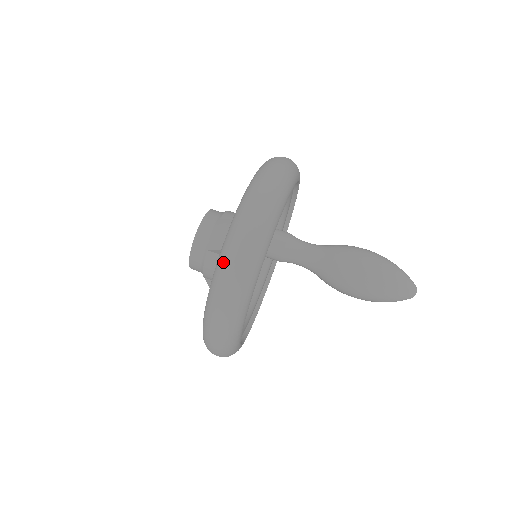
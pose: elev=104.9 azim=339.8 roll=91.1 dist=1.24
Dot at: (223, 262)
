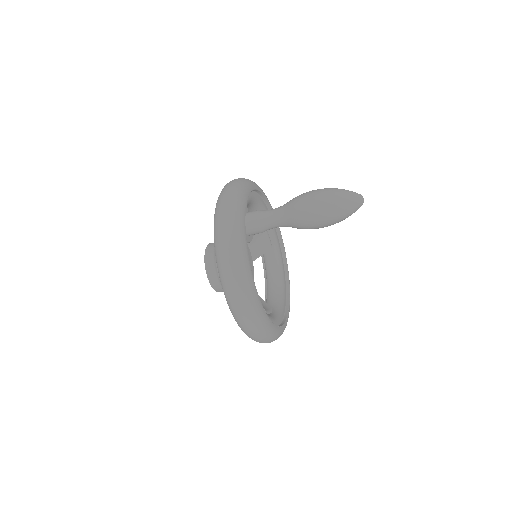
Dot at: (216, 241)
